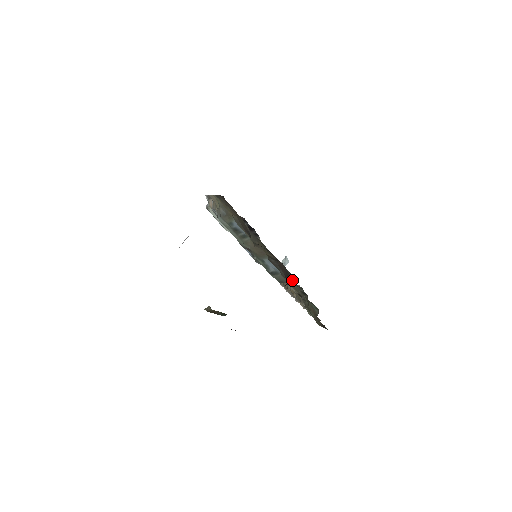
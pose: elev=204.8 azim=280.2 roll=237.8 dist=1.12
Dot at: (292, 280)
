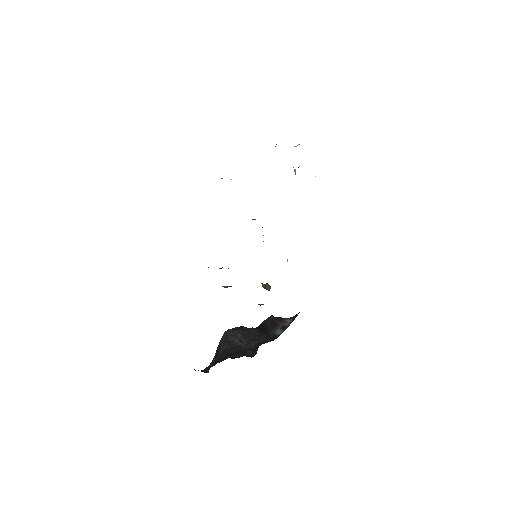
Dot at: occluded
